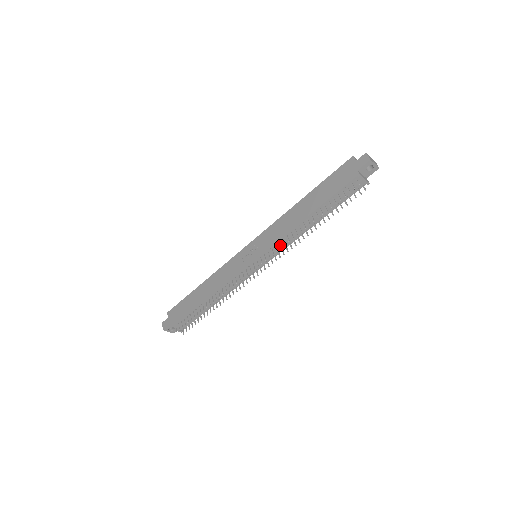
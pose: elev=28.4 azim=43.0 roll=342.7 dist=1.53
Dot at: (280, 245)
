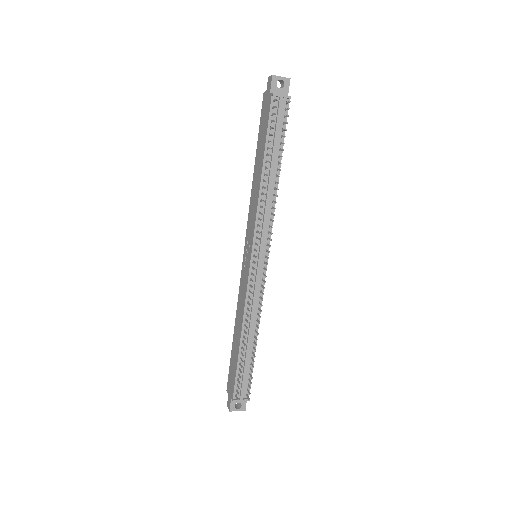
Dot at: (259, 219)
